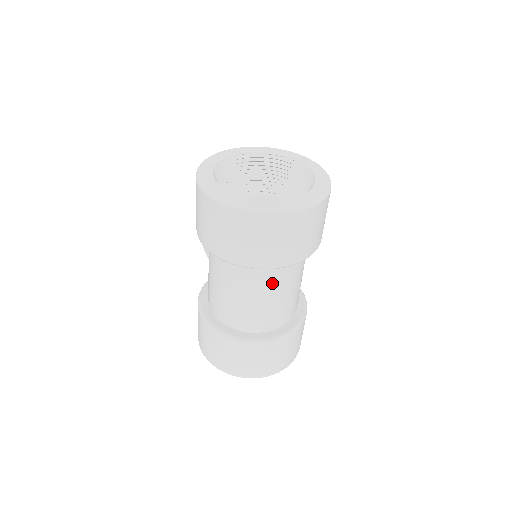
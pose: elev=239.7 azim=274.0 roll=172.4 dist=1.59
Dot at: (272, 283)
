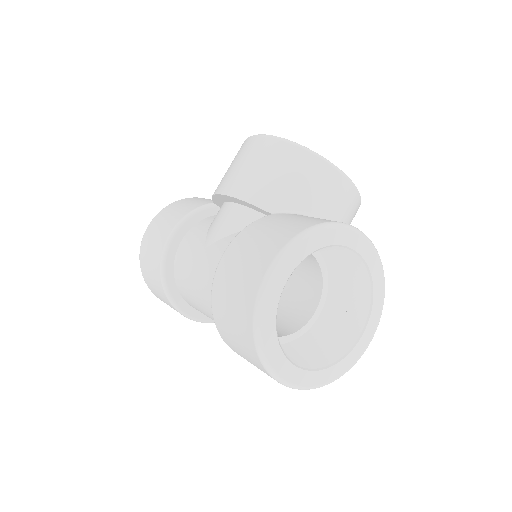
Dot at: occluded
